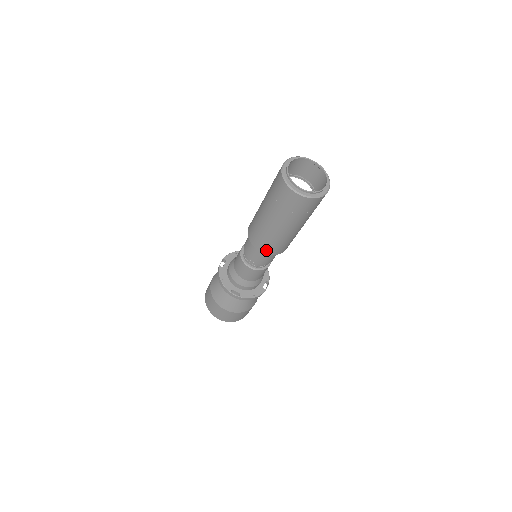
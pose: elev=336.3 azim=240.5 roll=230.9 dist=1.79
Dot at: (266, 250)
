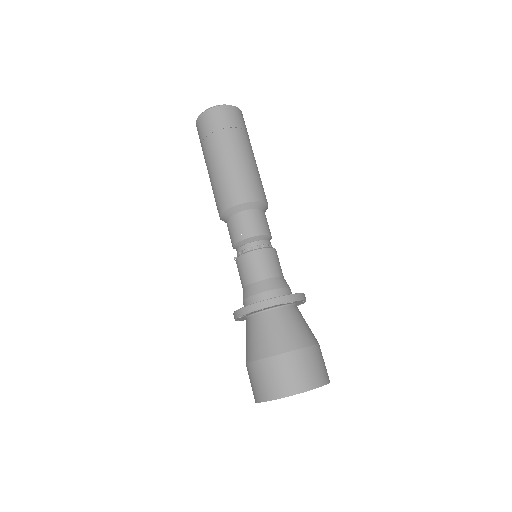
Dot at: (257, 195)
